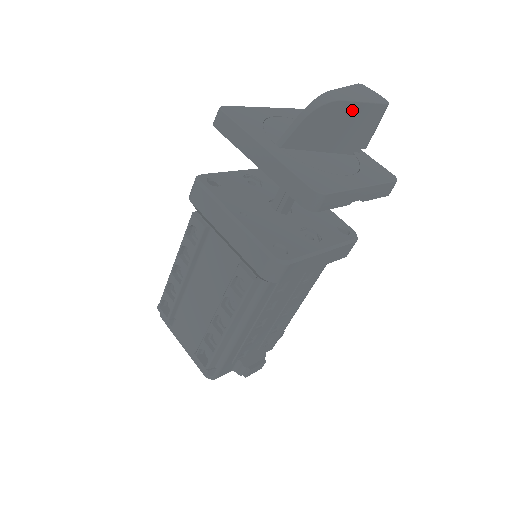
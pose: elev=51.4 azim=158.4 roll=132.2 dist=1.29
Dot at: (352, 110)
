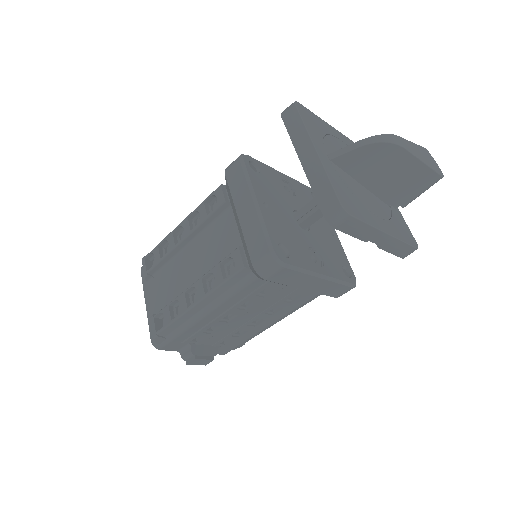
Dot at: (409, 163)
